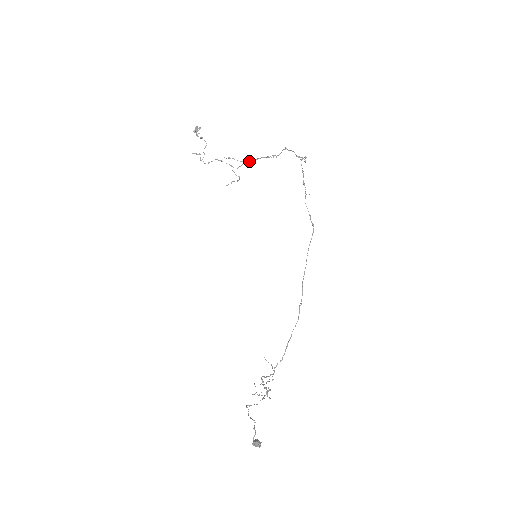
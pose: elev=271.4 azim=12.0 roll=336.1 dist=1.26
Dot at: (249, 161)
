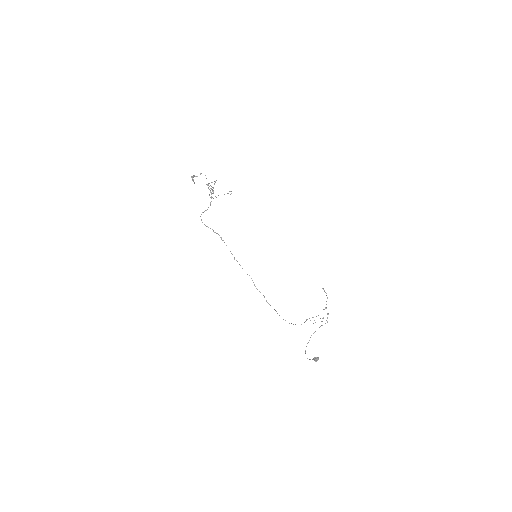
Dot at: (213, 191)
